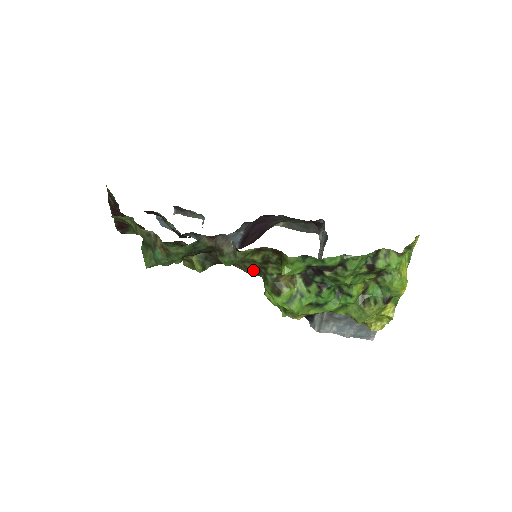
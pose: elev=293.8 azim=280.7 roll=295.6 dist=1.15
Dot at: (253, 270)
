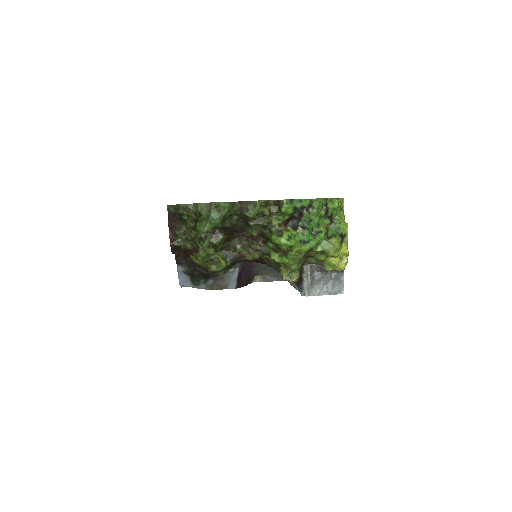
Dot at: (260, 248)
